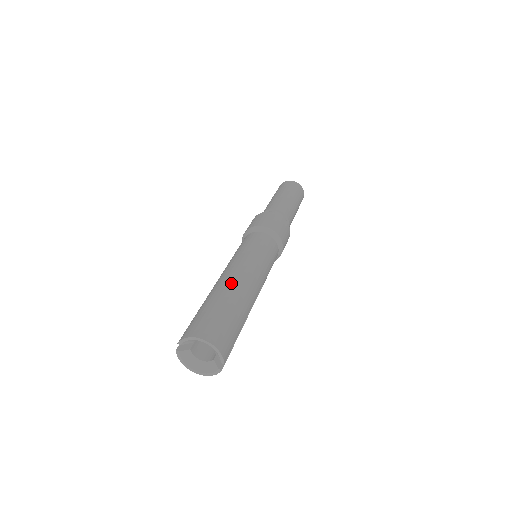
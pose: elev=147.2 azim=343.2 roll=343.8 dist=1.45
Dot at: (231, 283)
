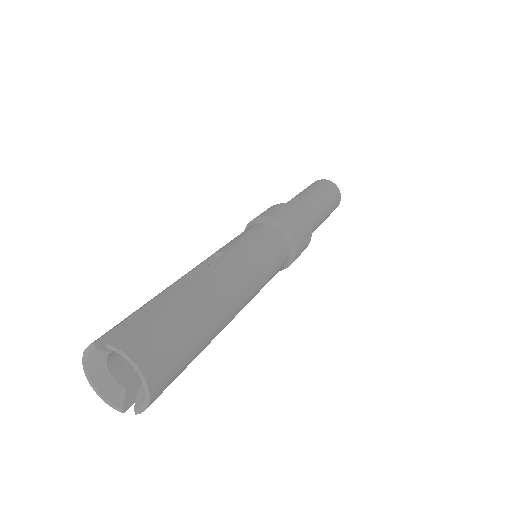
Dot at: (223, 297)
